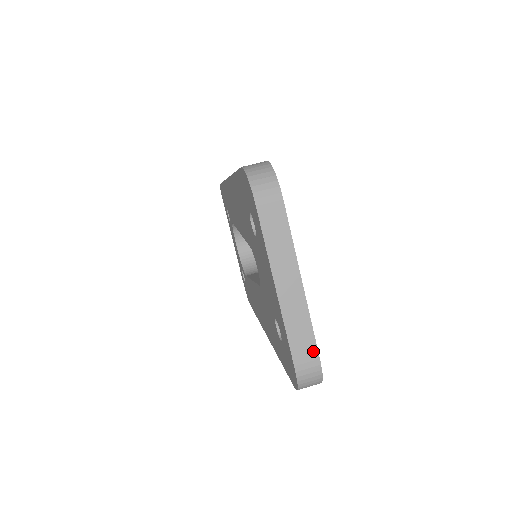
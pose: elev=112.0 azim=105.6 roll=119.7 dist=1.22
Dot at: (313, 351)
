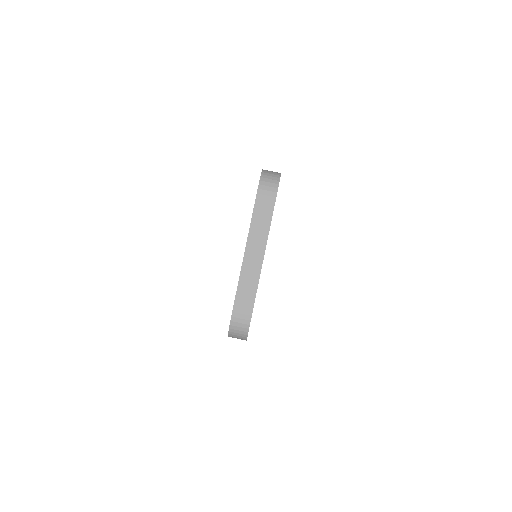
Dot at: (250, 308)
